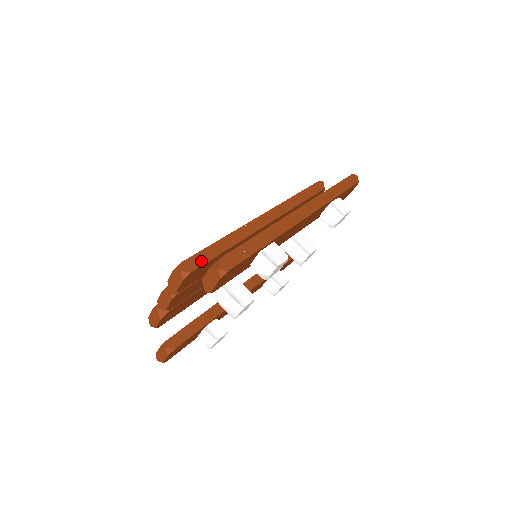
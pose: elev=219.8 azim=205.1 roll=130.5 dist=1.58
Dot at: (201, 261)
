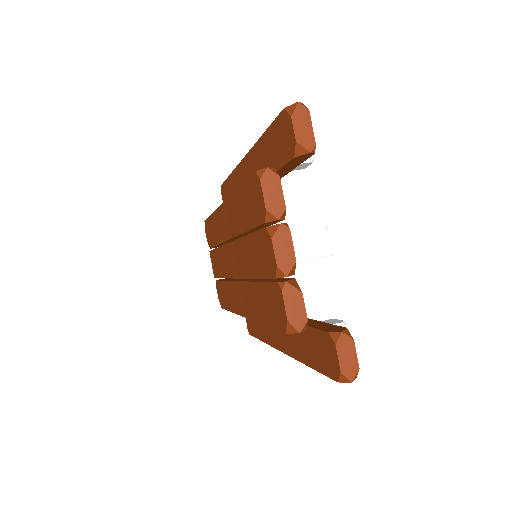
Dot at: occluded
